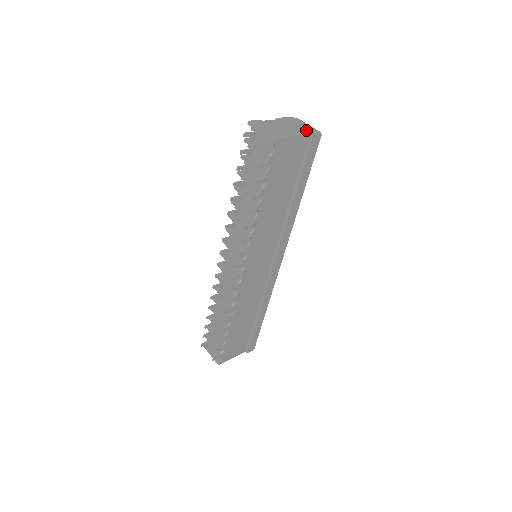
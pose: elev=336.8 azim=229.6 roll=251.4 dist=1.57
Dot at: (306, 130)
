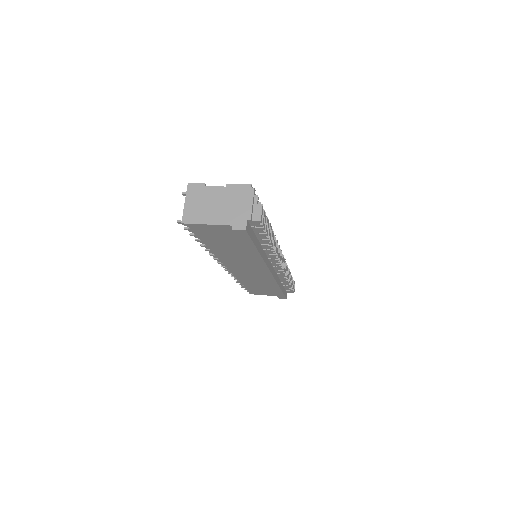
Dot at: (236, 217)
